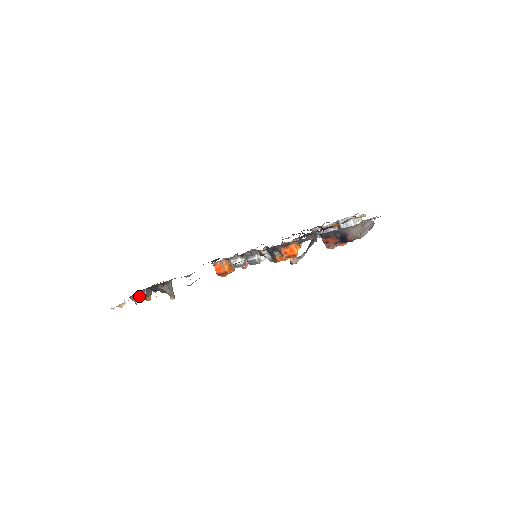
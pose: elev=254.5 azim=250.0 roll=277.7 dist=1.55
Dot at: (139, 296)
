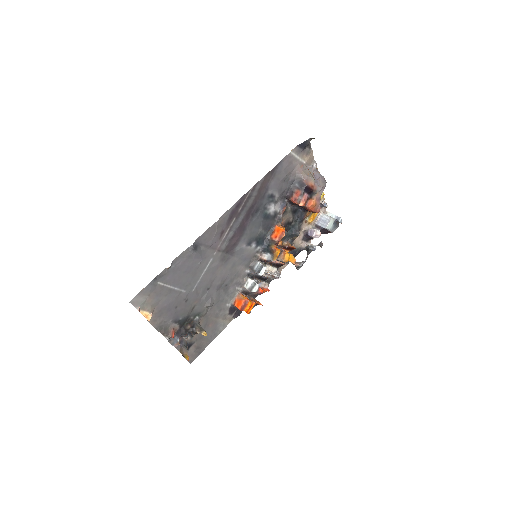
Dot at: (170, 334)
